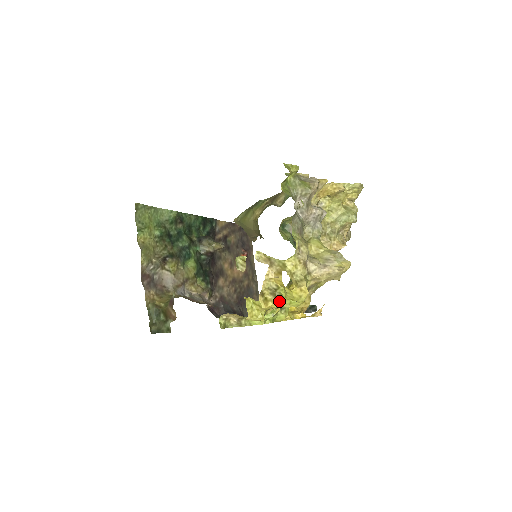
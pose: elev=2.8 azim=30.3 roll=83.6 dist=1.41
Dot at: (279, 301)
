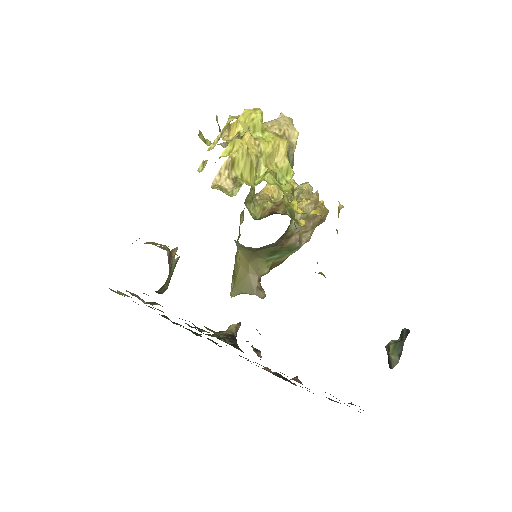
Dot at: (246, 131)
